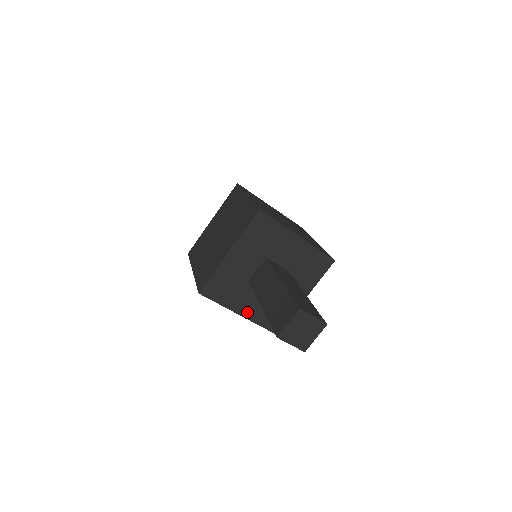
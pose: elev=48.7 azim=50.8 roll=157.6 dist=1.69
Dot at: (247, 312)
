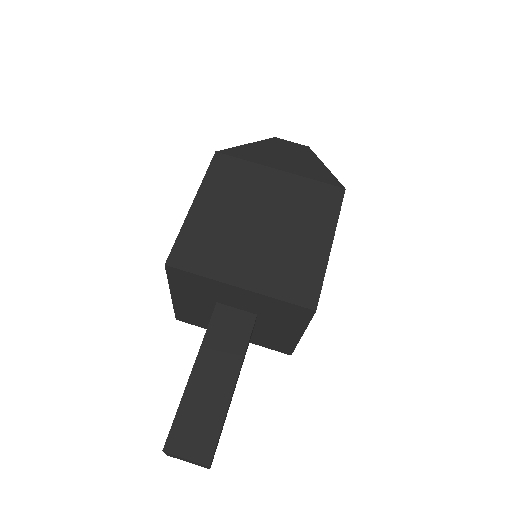
Dot at: (180, 301)
